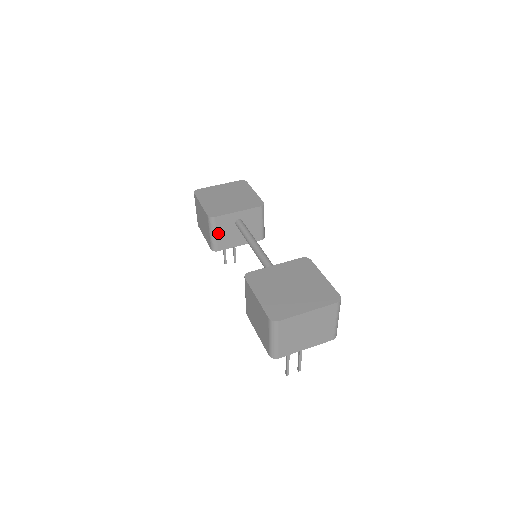
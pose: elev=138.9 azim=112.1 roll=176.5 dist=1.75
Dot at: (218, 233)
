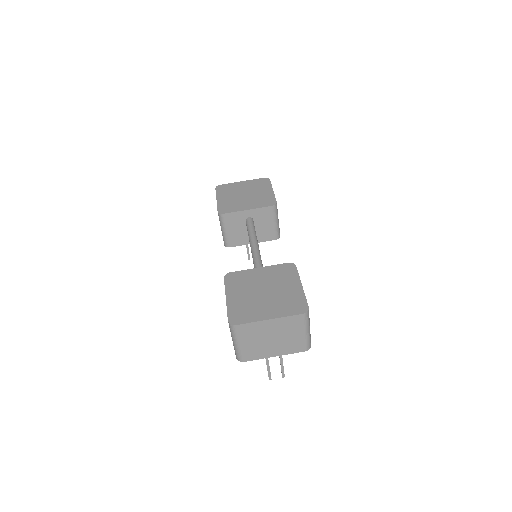
Dot at: (229, 230)
